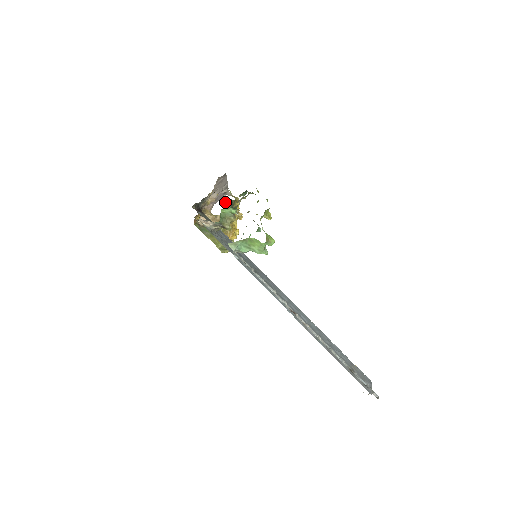
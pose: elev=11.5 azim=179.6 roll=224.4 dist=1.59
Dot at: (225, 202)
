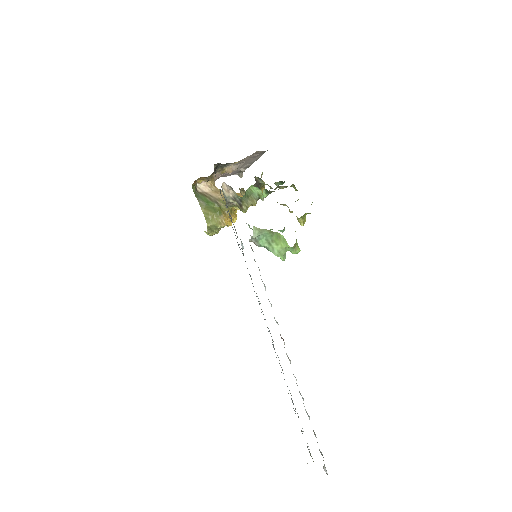
Dot at: (255, 180)
